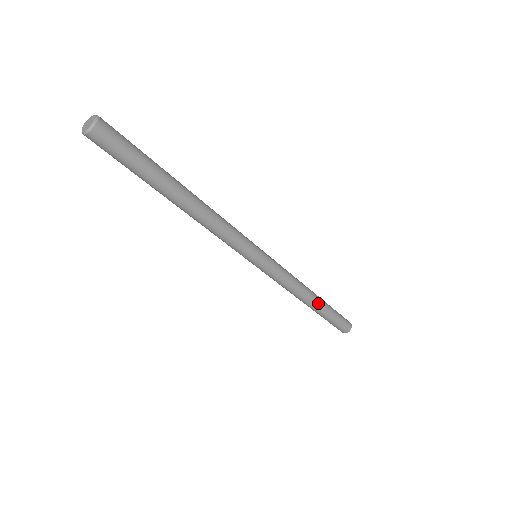
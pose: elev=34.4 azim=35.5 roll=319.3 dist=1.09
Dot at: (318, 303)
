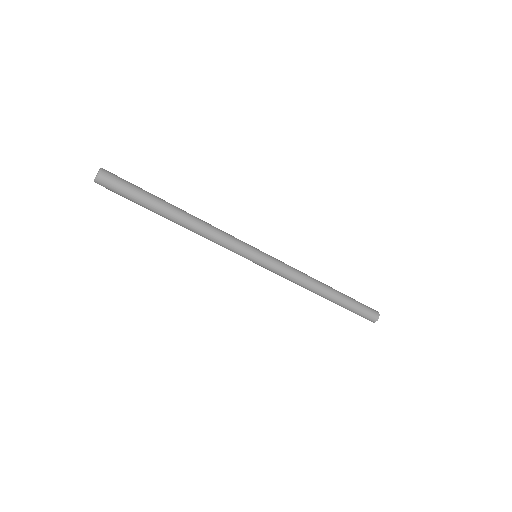
Dot at: (331, 293)
